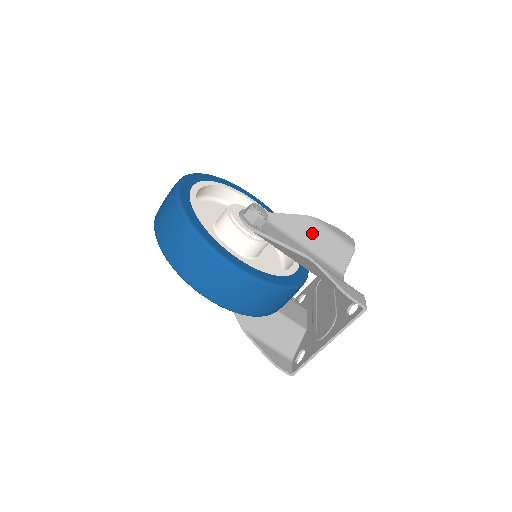
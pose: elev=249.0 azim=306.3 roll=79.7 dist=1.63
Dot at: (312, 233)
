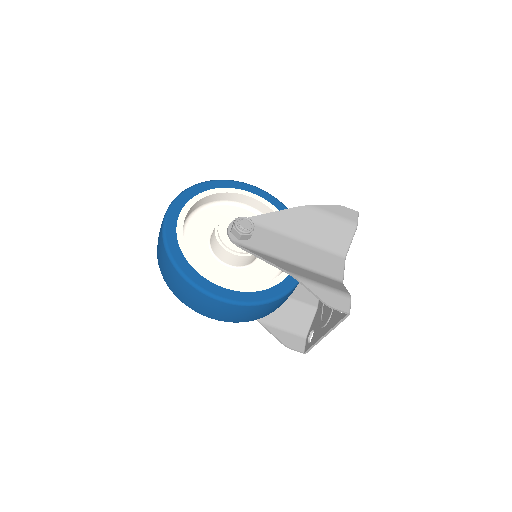
Dot at: (307, 223)
